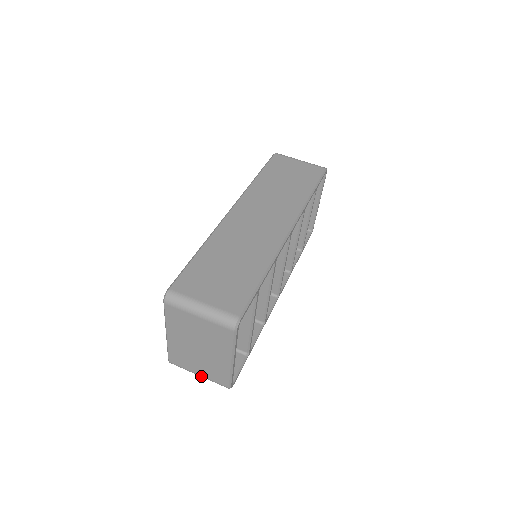
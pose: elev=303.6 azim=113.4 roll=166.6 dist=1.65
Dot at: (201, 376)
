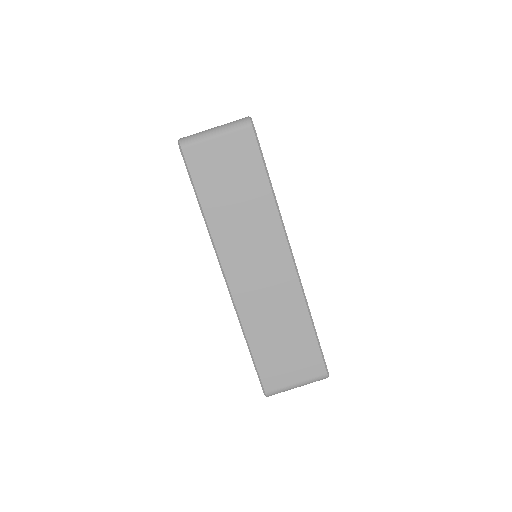
Dot at: occluded
